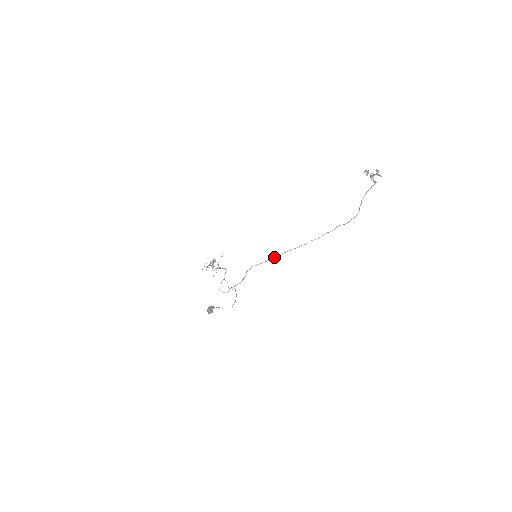
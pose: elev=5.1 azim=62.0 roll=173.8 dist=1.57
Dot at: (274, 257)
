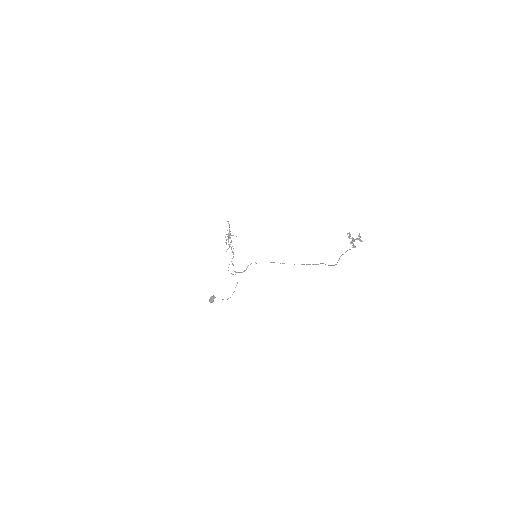
Dot at: (270, 262)
